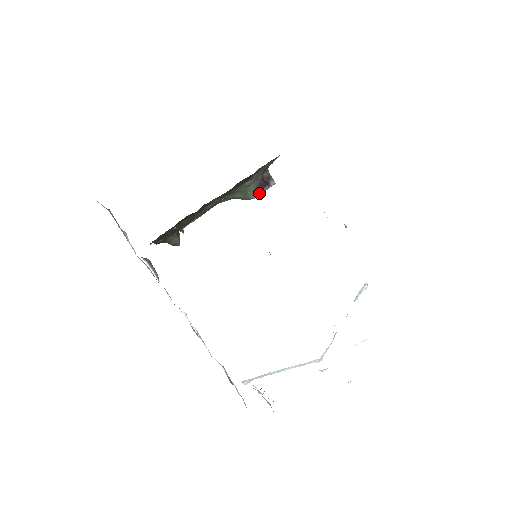
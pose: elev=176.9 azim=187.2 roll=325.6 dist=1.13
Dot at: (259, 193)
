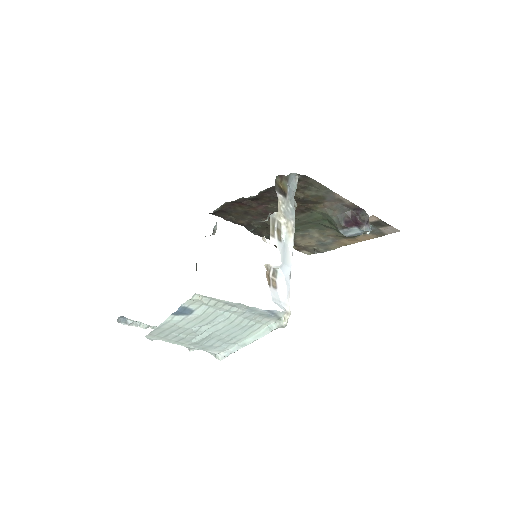
Dot at: (347, 230)
